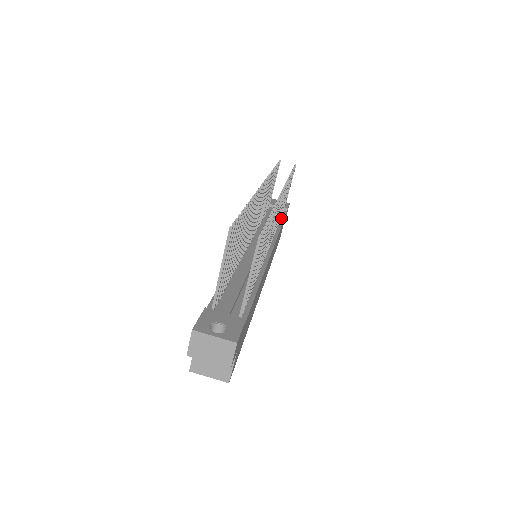
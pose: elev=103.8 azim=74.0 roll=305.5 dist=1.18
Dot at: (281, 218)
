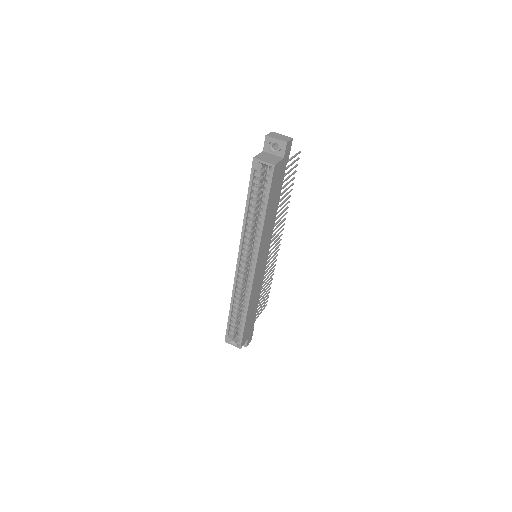
Dot at: occluded
